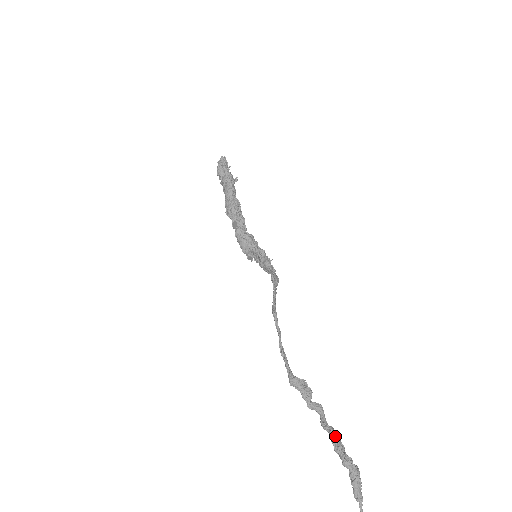
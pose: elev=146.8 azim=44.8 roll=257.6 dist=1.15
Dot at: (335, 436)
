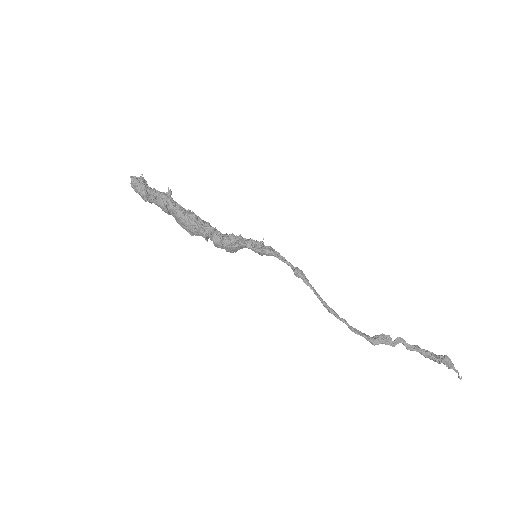
Dot at: (423, 351)
